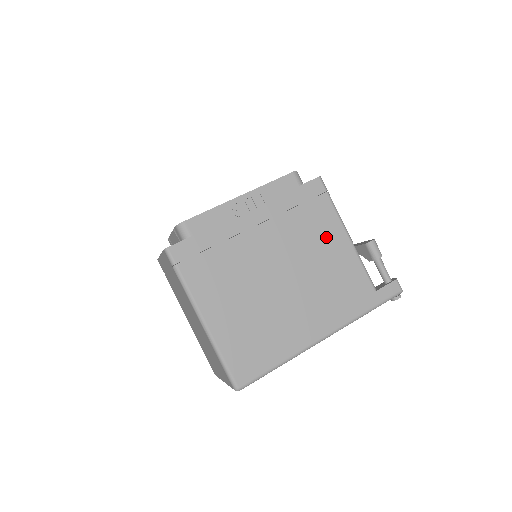
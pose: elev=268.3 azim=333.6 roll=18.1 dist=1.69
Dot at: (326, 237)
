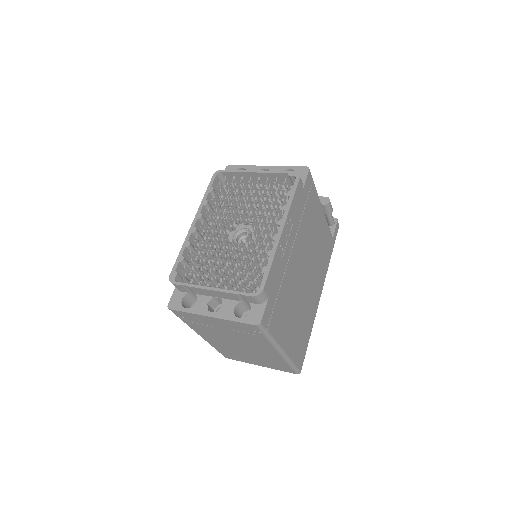
Dot at: (316, 220)
